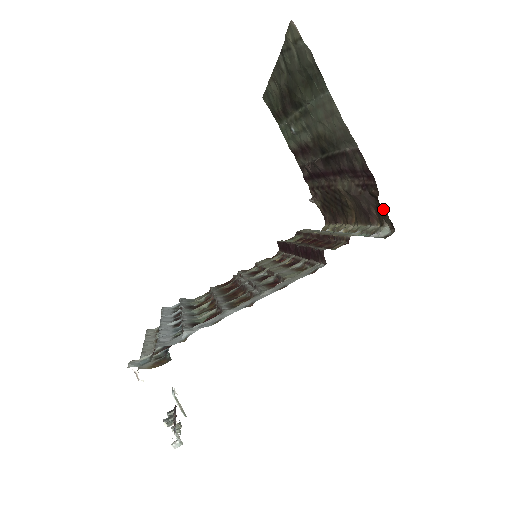
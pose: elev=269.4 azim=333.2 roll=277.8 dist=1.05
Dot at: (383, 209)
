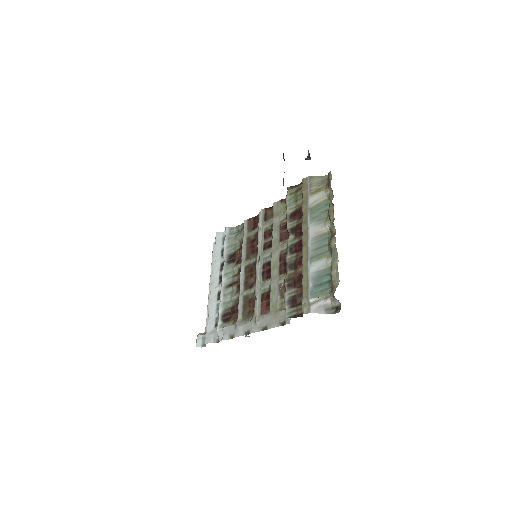
Dot at: occluded
